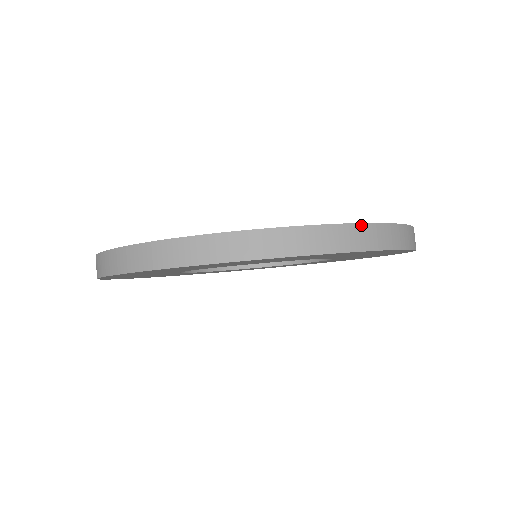
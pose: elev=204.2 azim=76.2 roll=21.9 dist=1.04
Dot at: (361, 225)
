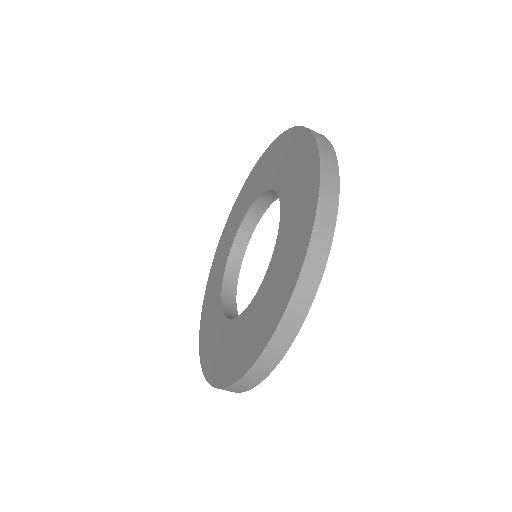
Dot at: (240, 380)
